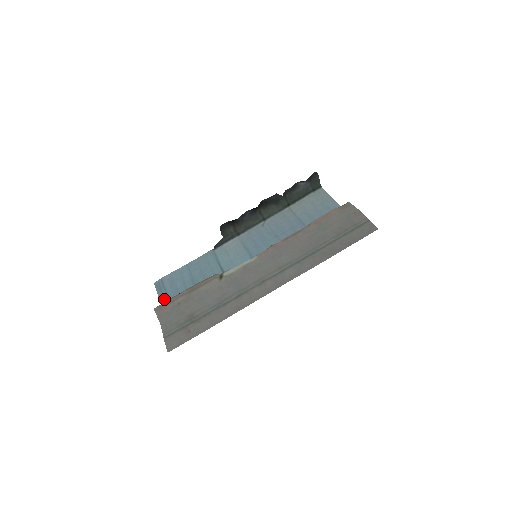
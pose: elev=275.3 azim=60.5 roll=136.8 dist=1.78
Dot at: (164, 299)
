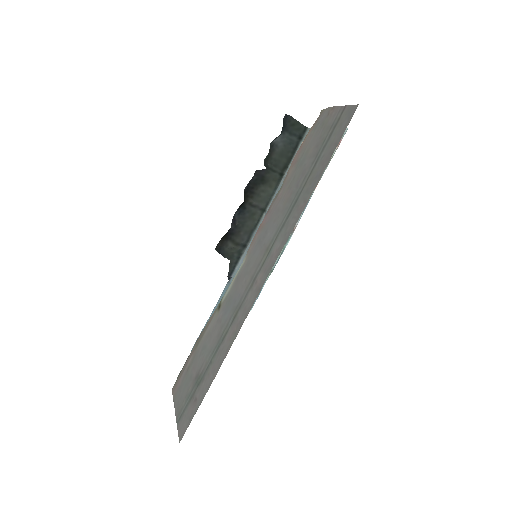
Dot at: occluded
